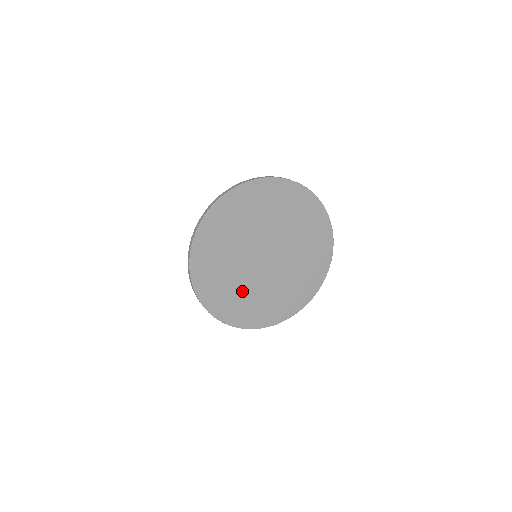
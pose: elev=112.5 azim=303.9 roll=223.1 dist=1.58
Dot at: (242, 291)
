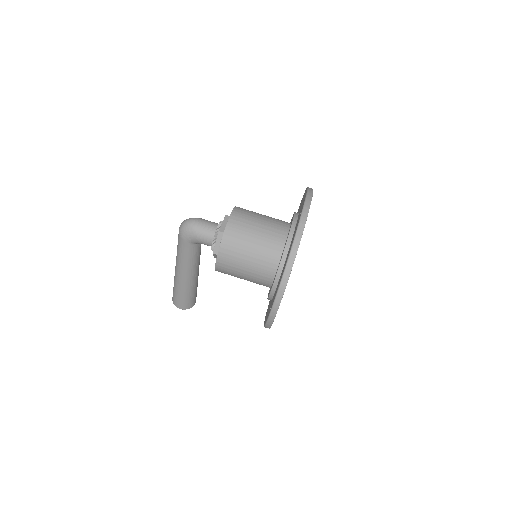
Dot at: occluded
